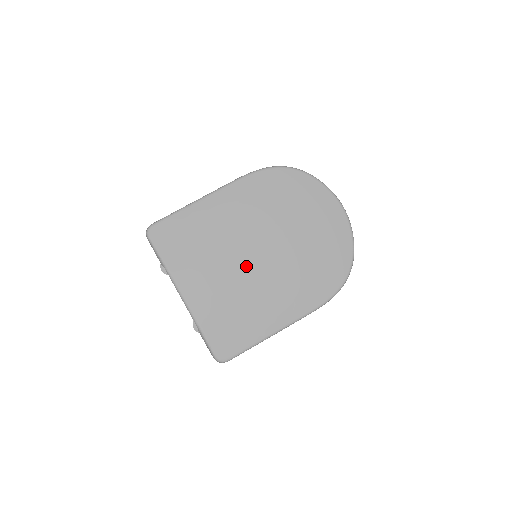
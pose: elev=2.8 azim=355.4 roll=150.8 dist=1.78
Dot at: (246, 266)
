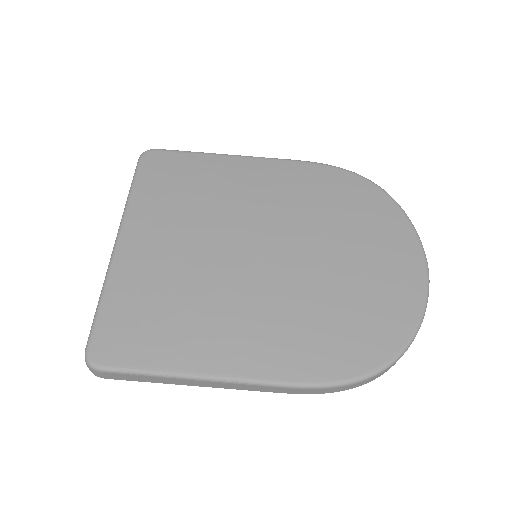
Dot at: (232, 254)
